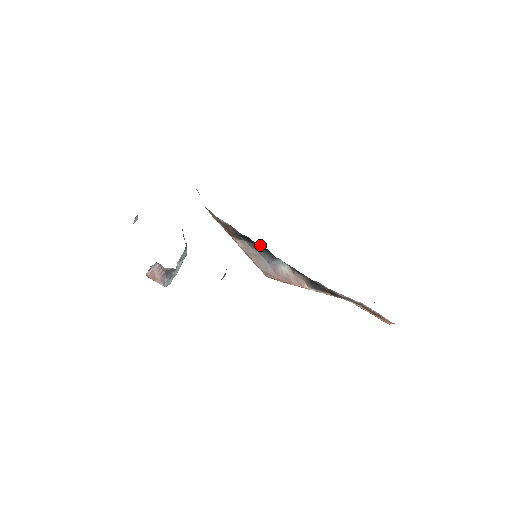
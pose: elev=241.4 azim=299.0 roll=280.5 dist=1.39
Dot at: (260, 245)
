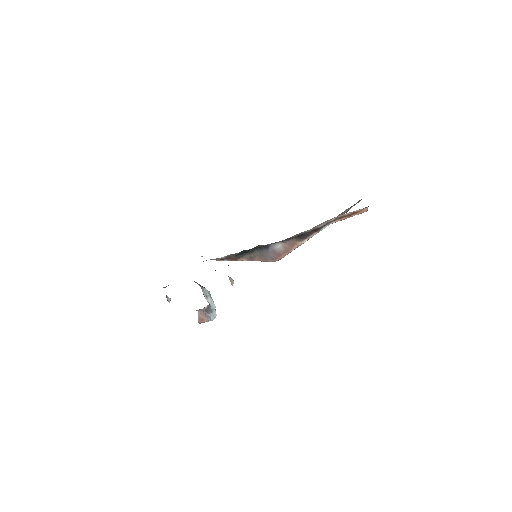
Dot at: (253, 248)
